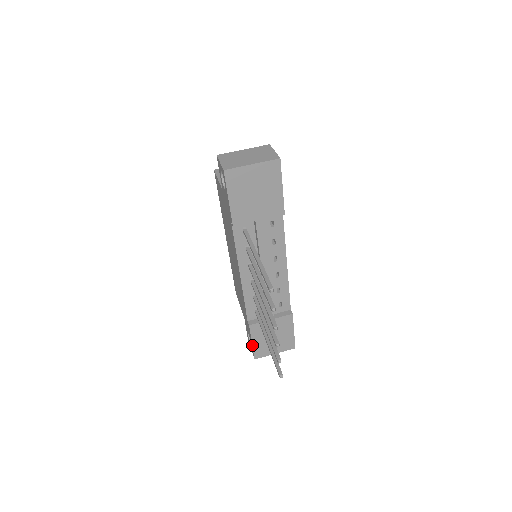
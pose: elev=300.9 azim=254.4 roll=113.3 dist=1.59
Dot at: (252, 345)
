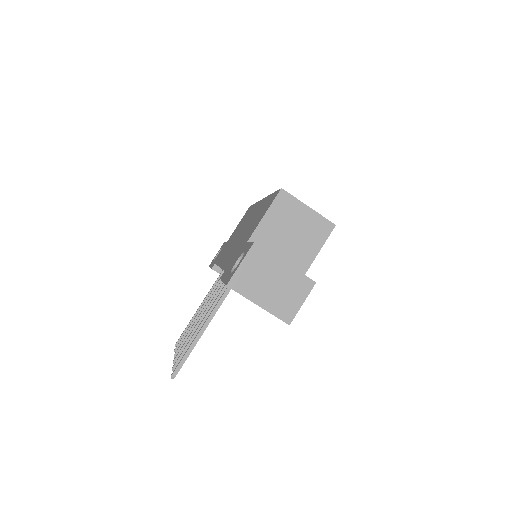
Dot at: occluded
